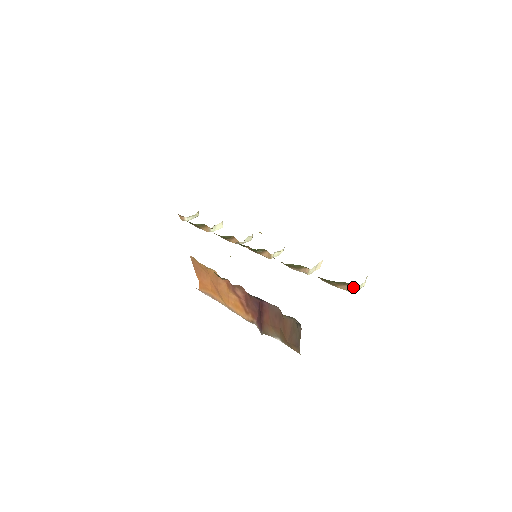
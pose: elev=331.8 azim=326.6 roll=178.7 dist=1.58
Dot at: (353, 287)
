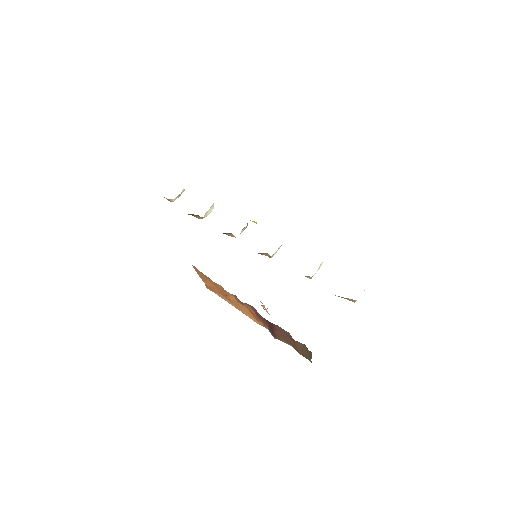
Dot at: (355, 300)
